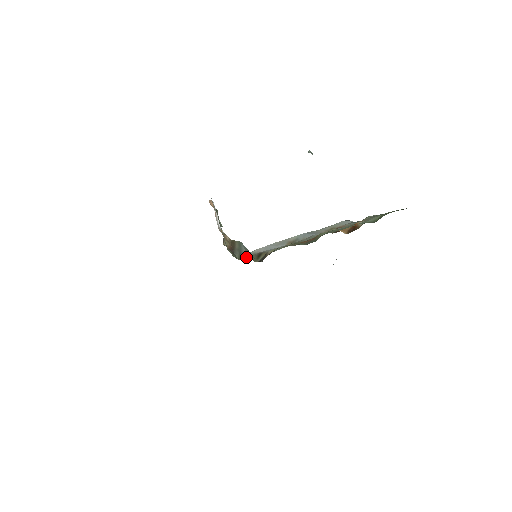
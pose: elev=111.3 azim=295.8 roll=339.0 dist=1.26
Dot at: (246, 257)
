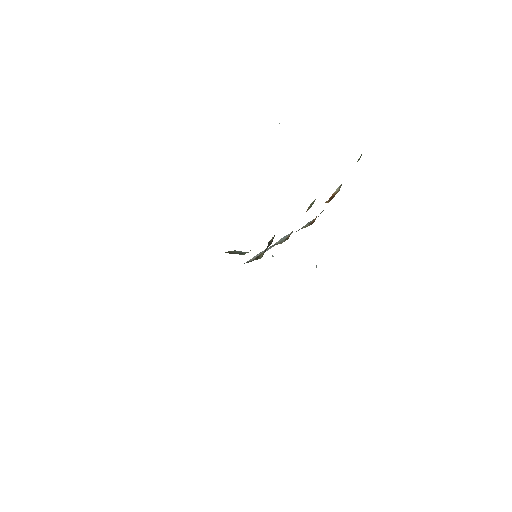
Dot at: occluded
